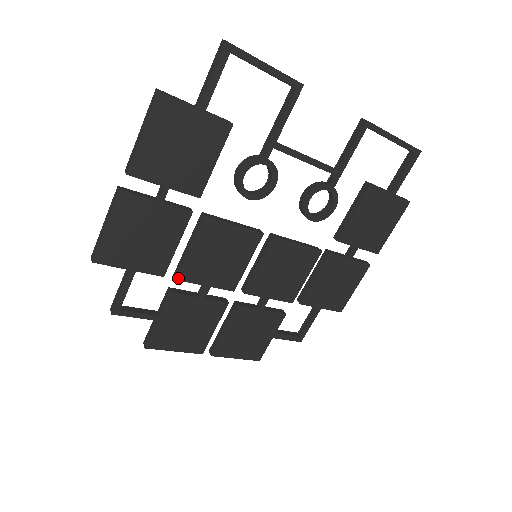
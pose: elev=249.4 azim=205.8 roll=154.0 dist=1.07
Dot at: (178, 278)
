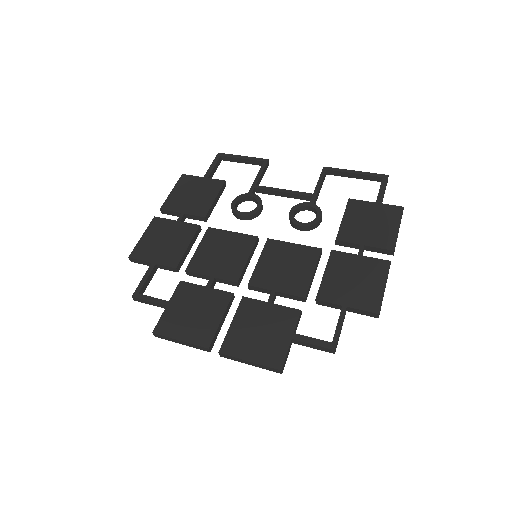
Dot at: (187, 270)
